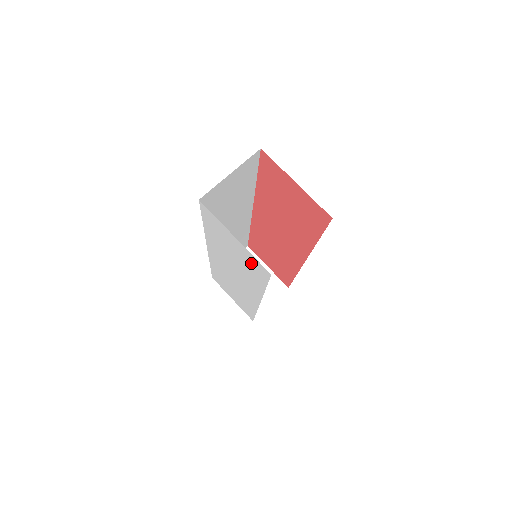
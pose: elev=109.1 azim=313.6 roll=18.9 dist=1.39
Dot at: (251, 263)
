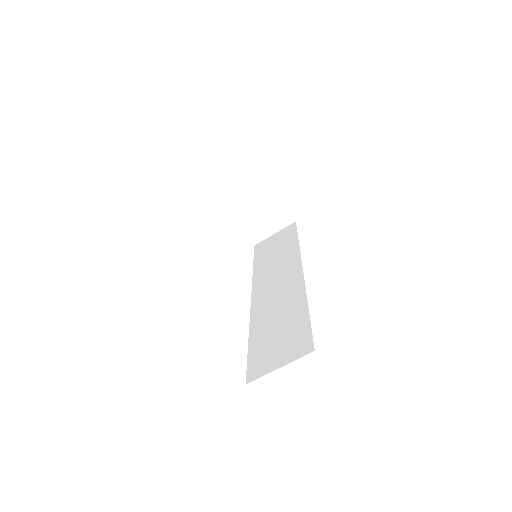
Dot at: occluded
